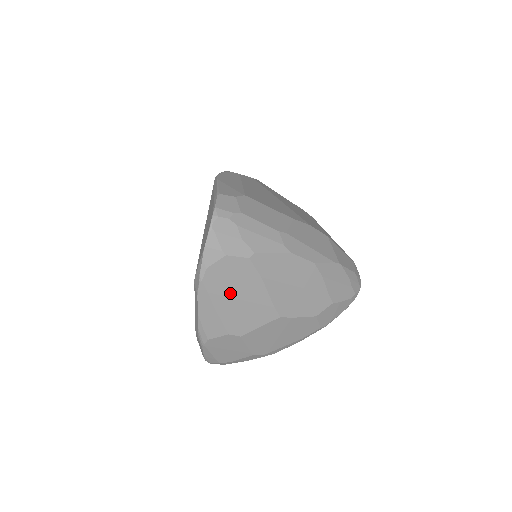
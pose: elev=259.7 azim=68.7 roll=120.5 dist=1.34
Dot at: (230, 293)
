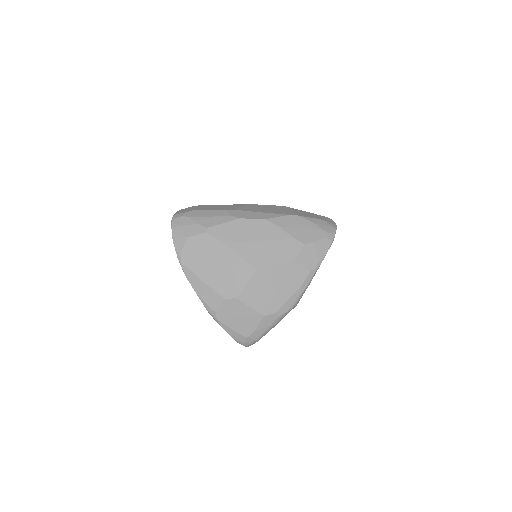
Dot at: (207, 264)
